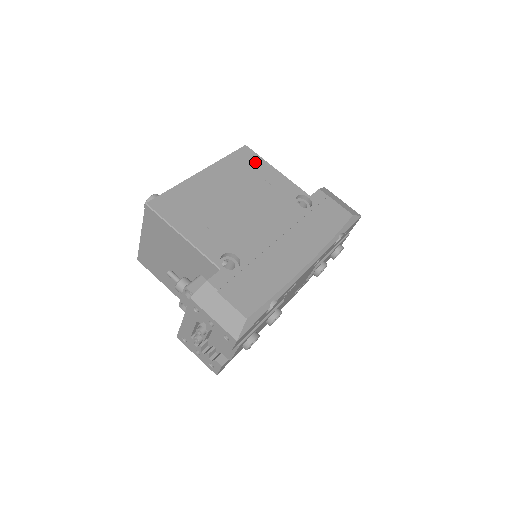
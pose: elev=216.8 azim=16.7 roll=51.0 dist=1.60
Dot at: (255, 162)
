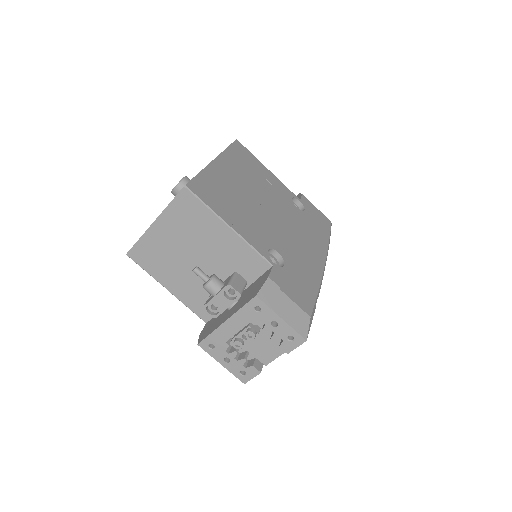
Dot at: (251, 158)
